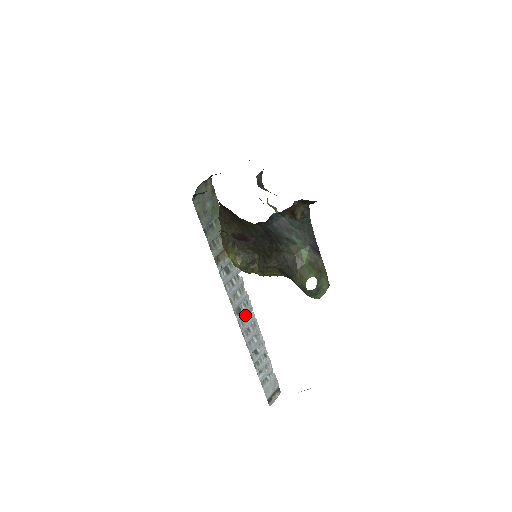
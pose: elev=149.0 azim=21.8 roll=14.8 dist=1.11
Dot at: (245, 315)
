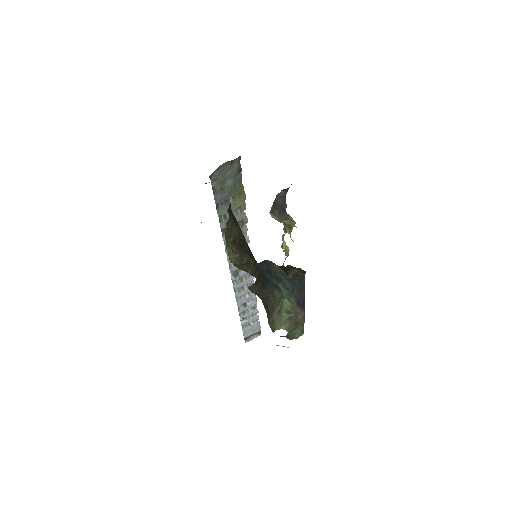
Dot at: (242, 277)
